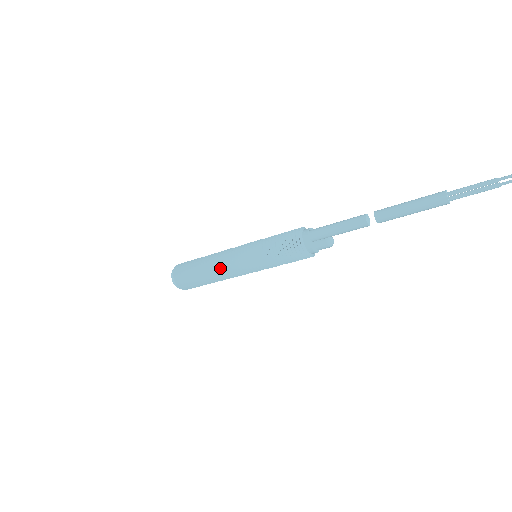
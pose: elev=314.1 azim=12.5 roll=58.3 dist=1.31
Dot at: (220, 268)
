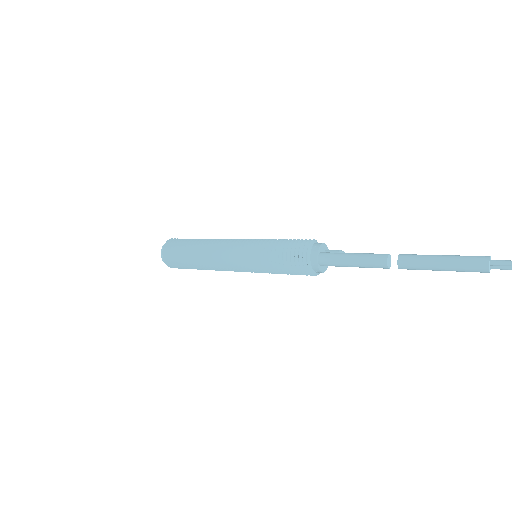
Dot at: (219, 269)
